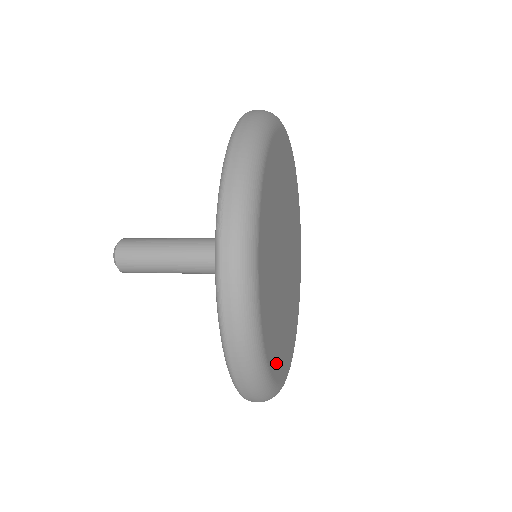
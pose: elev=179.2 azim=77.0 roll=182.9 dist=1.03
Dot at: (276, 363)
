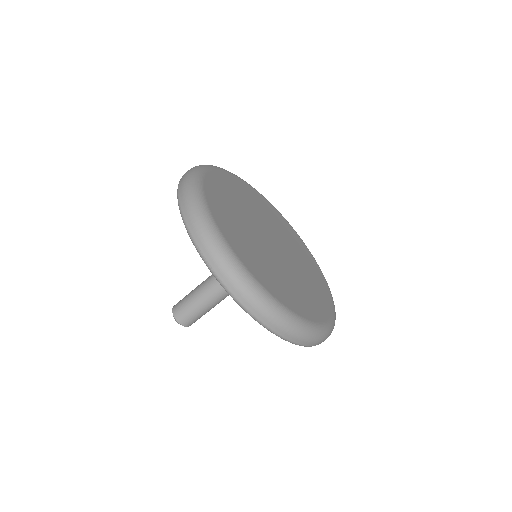
Dot at: (223, 223)
